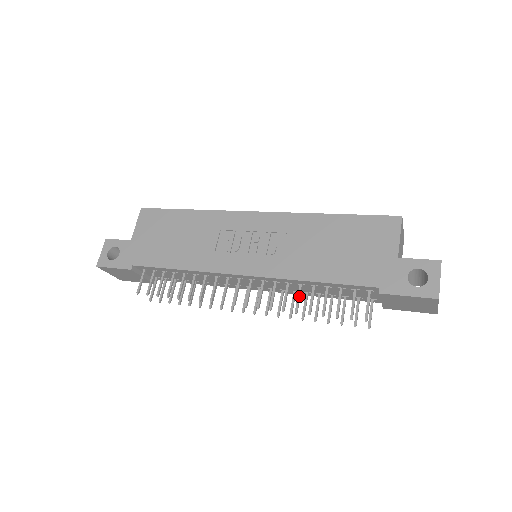
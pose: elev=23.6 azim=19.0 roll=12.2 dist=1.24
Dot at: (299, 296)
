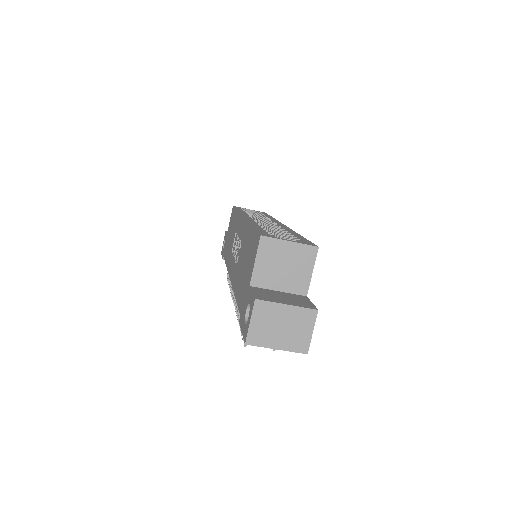
Dot at: occluded
